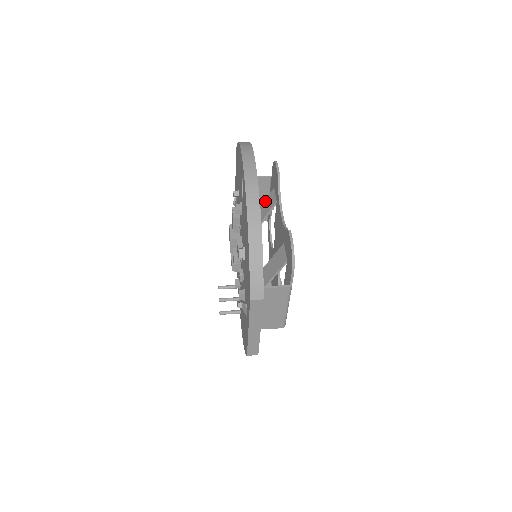
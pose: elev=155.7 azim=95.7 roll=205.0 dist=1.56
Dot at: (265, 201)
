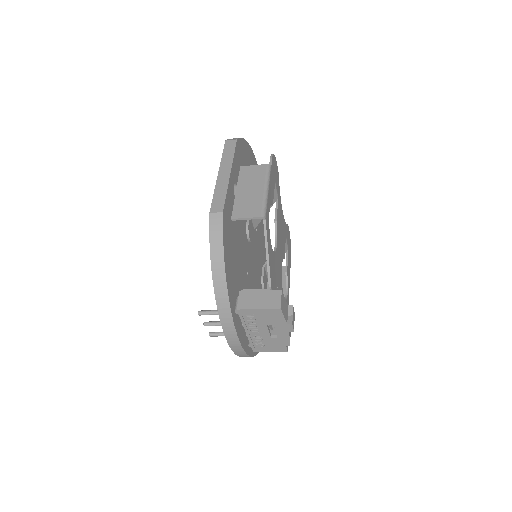
Dot at: occluded
